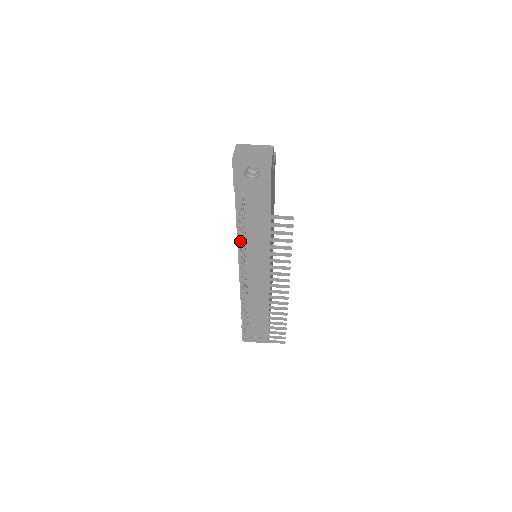
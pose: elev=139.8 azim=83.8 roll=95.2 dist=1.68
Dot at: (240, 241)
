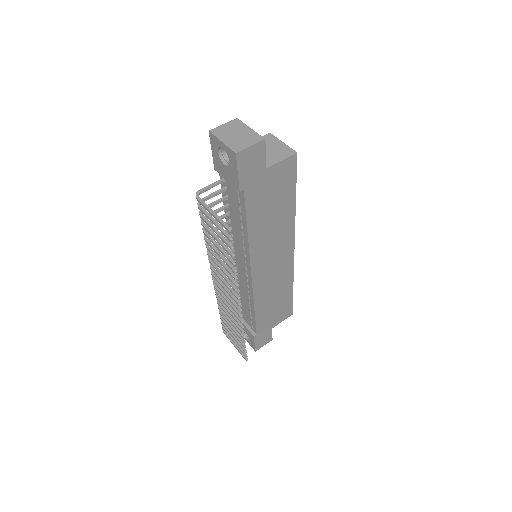
Dot at: occluded
